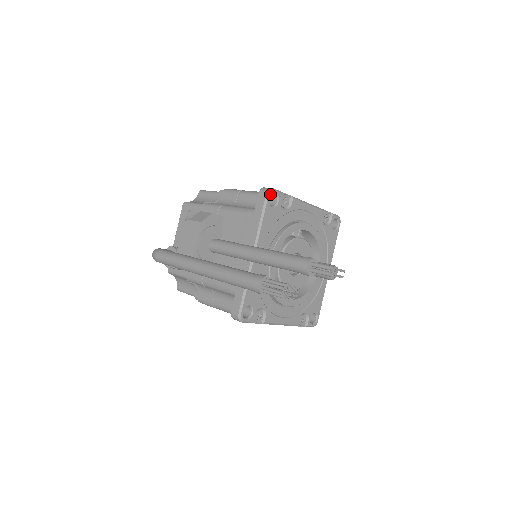
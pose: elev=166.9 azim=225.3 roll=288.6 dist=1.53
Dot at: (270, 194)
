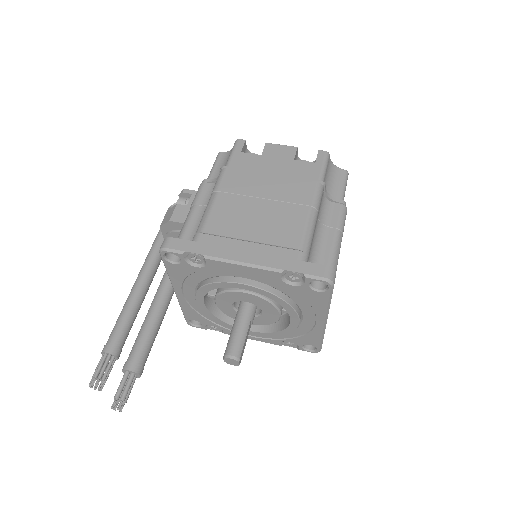
Dot at: (163, 254)
